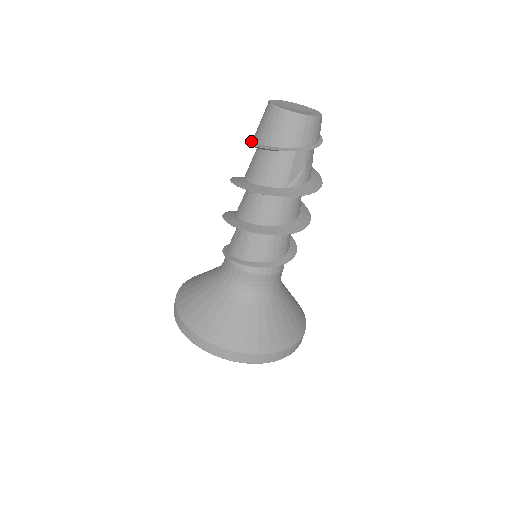
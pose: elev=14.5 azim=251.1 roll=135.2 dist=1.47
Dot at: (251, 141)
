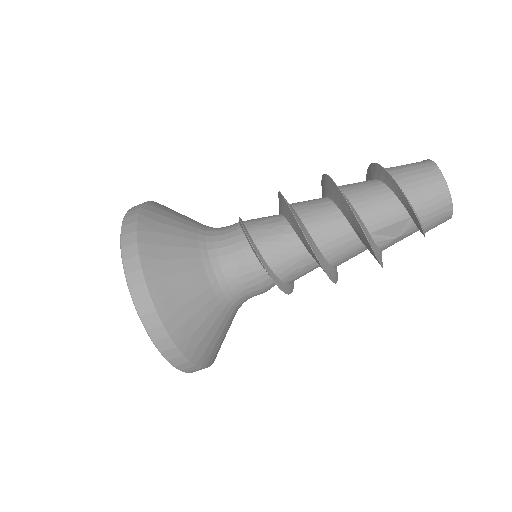
Dot at: occluded
